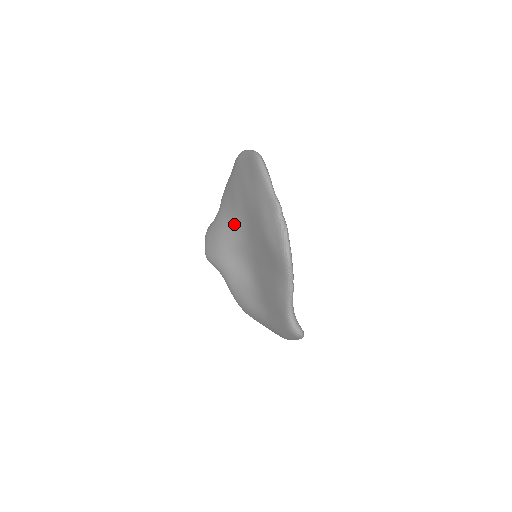
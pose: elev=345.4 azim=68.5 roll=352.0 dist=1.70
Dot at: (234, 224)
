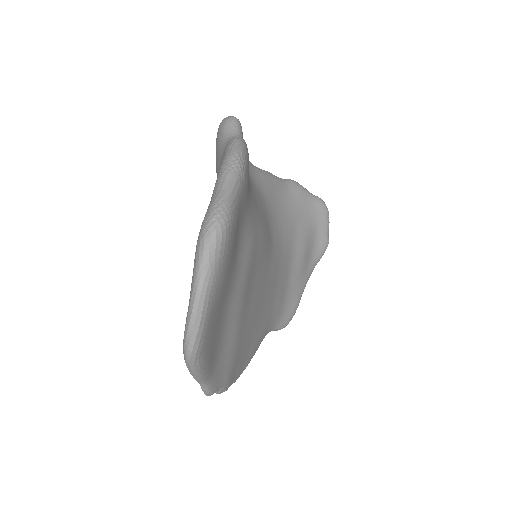
Dot at: occluded
